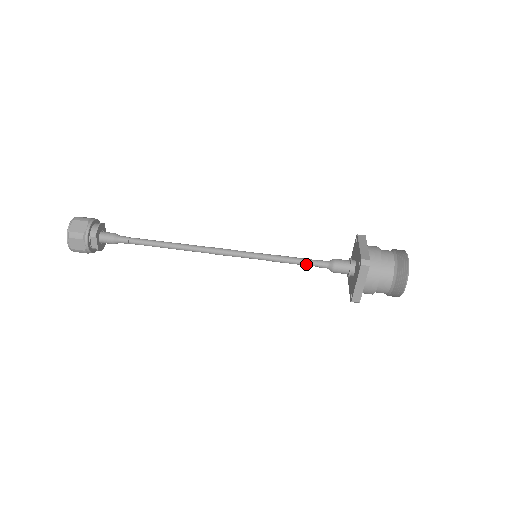
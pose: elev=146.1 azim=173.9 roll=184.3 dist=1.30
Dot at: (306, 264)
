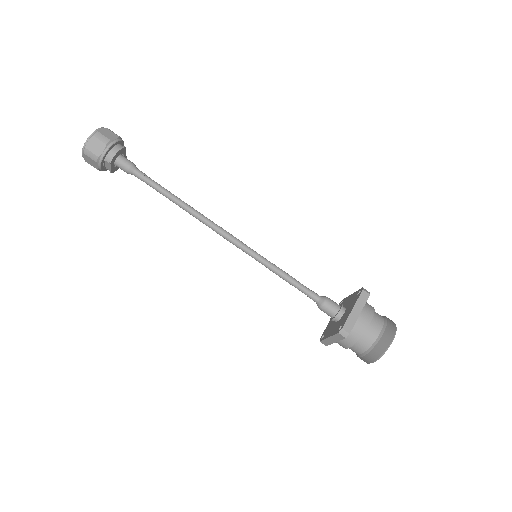
Dot at: (298, 289)
